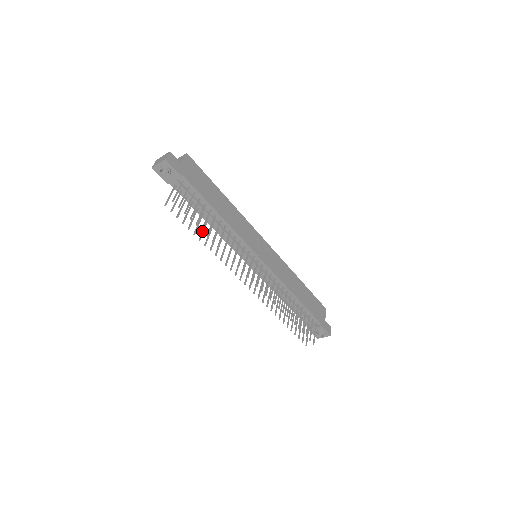
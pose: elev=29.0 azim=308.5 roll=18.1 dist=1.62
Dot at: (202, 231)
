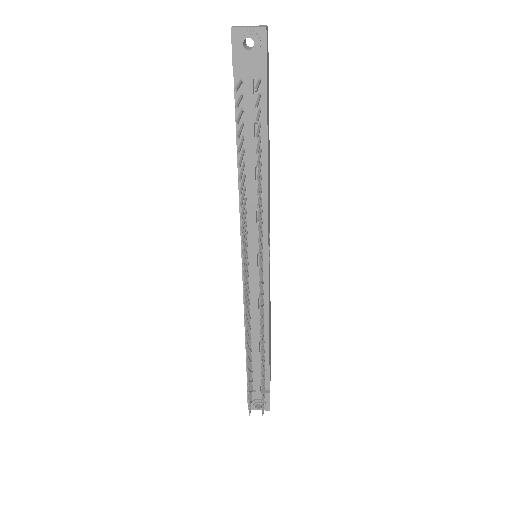
Dot at: (241, 172)
